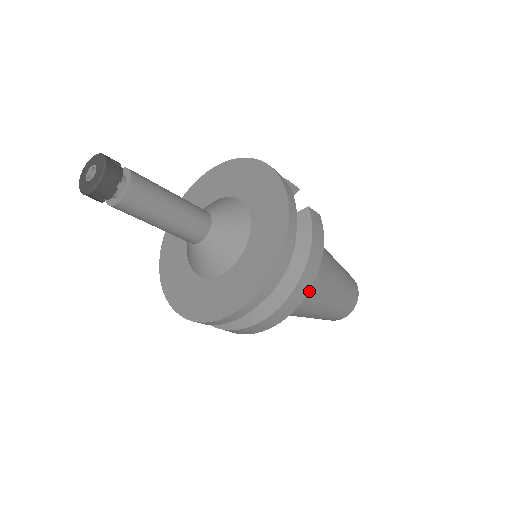
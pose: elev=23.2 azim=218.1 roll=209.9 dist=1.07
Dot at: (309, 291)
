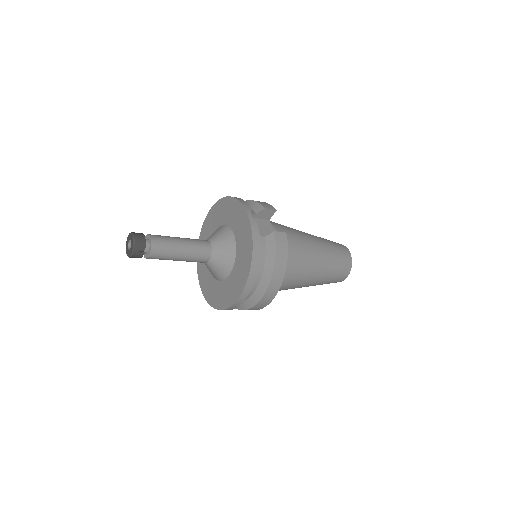
Dot at: (293, 278)
